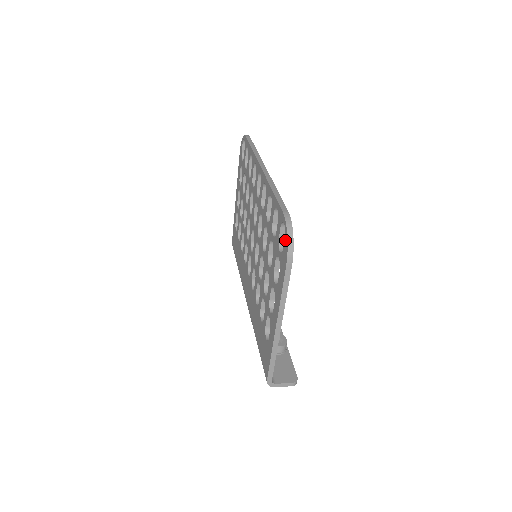
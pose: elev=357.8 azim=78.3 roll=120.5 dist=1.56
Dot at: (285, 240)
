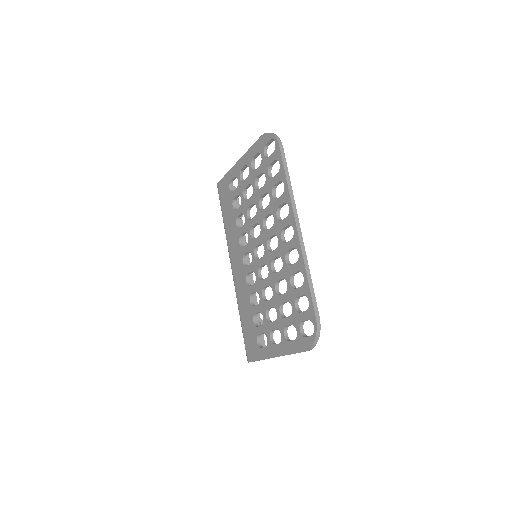
Dot at: (311, 338)
